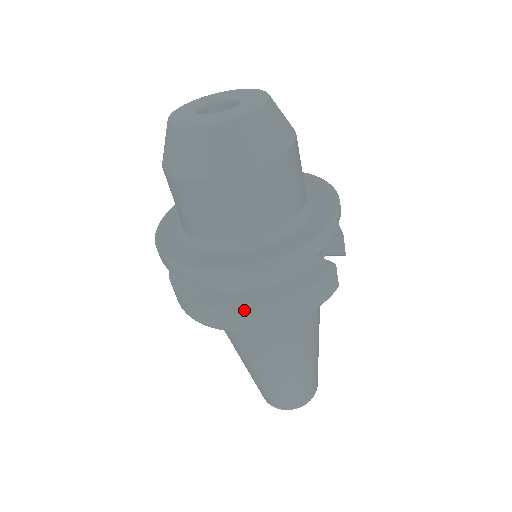
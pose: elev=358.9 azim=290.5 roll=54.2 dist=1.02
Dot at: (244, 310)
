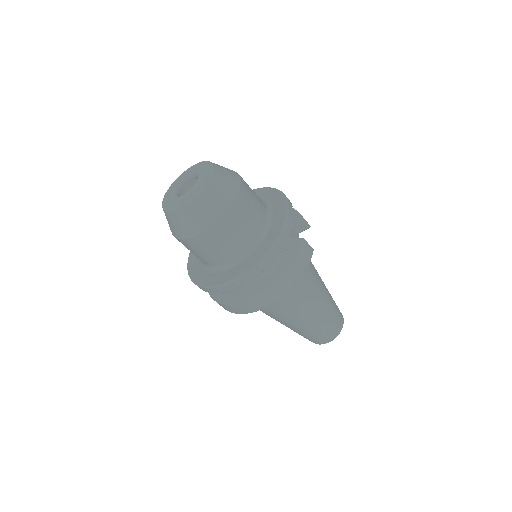
Dot at: (263, 293)
